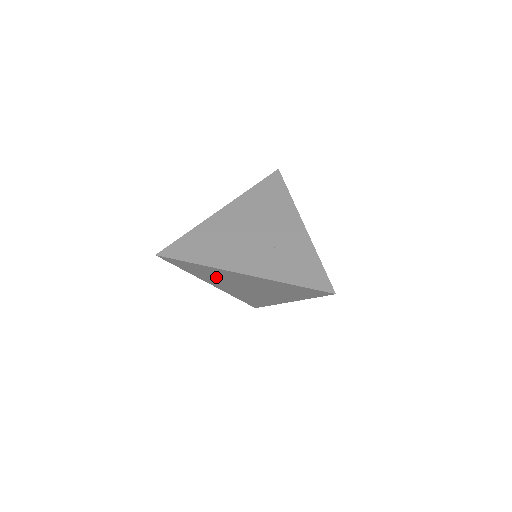
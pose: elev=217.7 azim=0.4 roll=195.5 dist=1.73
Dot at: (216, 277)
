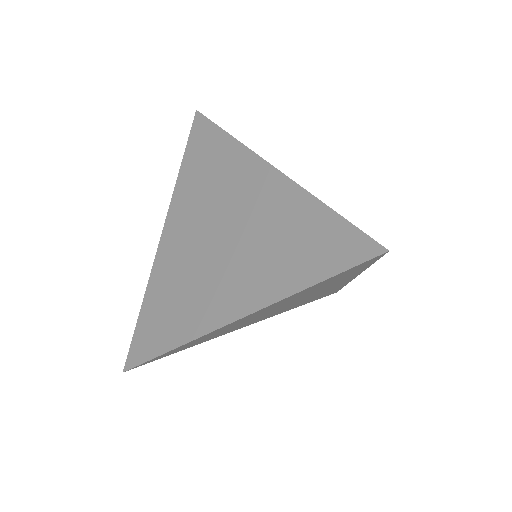
Dot at: (206, 191)
